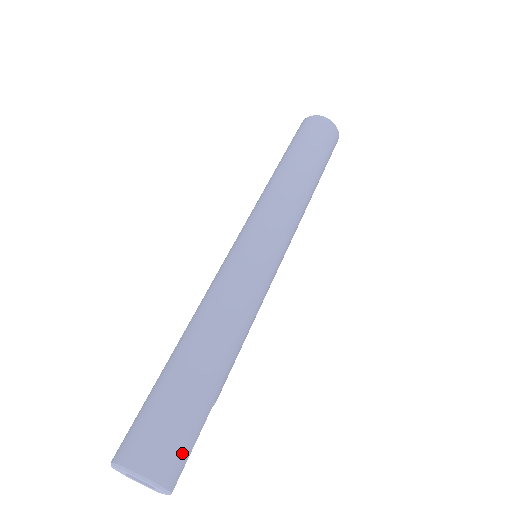
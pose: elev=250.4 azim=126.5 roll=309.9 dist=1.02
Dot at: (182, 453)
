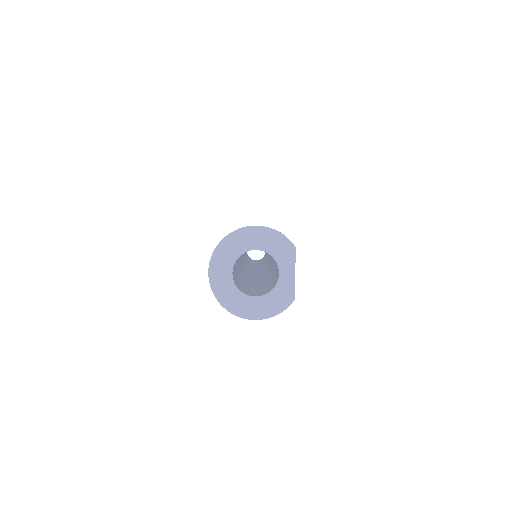
Dot at: occluded
